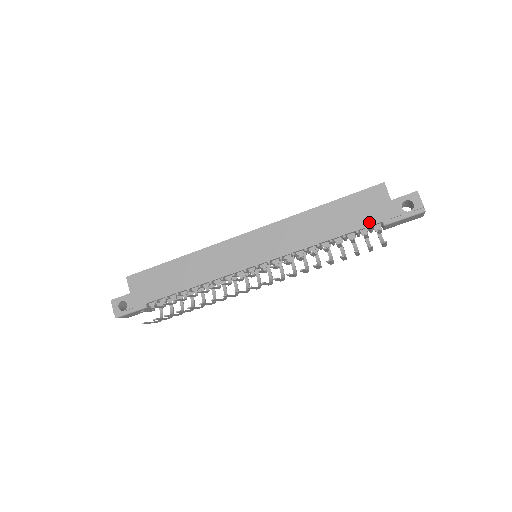
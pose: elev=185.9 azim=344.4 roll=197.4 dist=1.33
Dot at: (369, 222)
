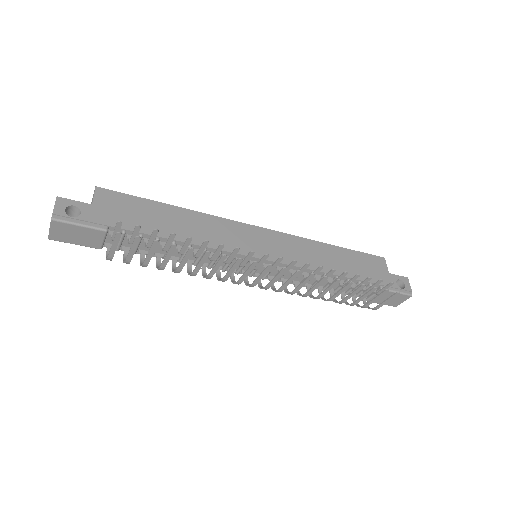
Dot at: (371, 279)
